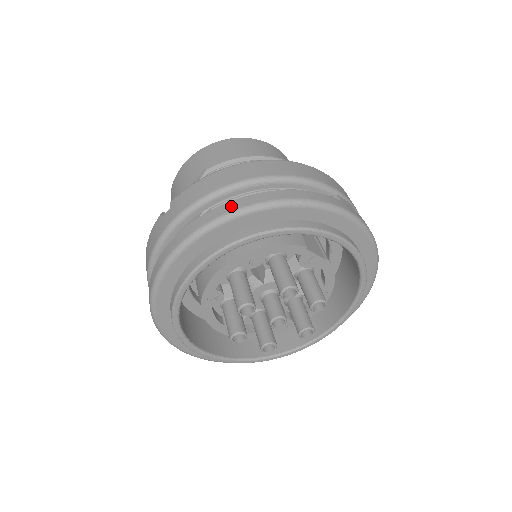
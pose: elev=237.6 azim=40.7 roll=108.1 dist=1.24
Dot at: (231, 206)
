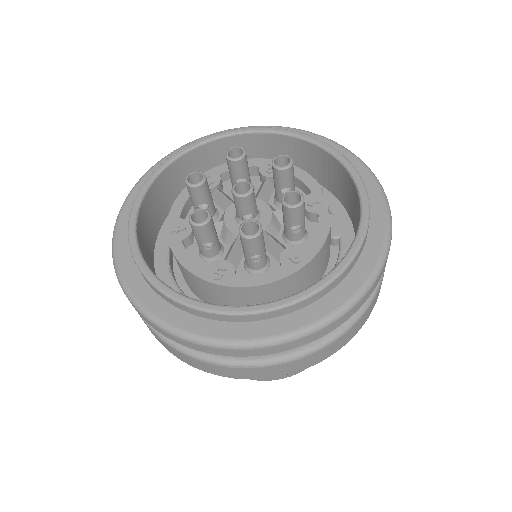
Dot at: occluded
